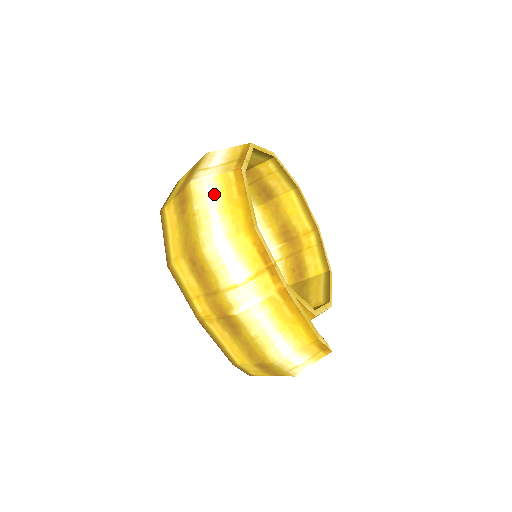
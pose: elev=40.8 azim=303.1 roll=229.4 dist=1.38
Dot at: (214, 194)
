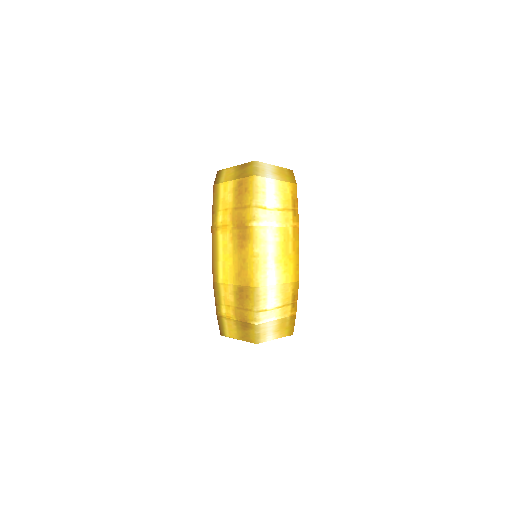
Dot at: (274, 243)
